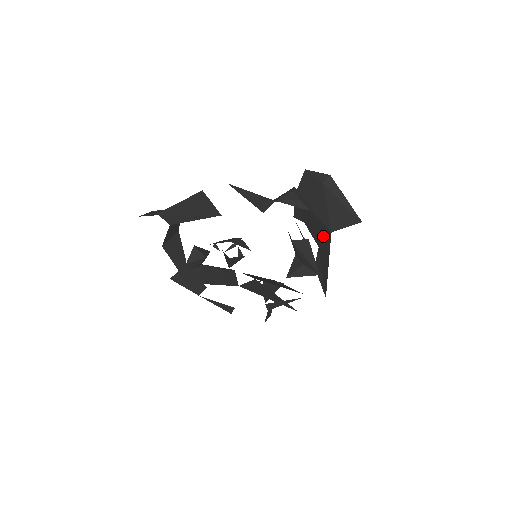
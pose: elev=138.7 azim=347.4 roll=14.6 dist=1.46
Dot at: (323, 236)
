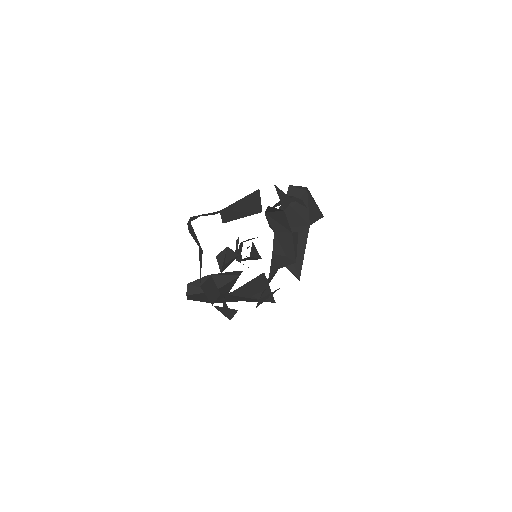
Dot at: (298, 232)
